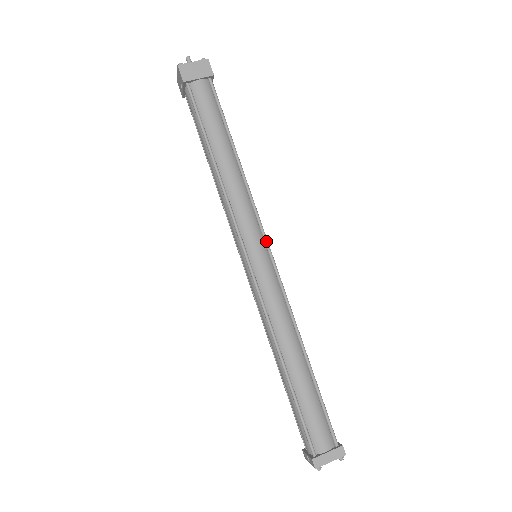
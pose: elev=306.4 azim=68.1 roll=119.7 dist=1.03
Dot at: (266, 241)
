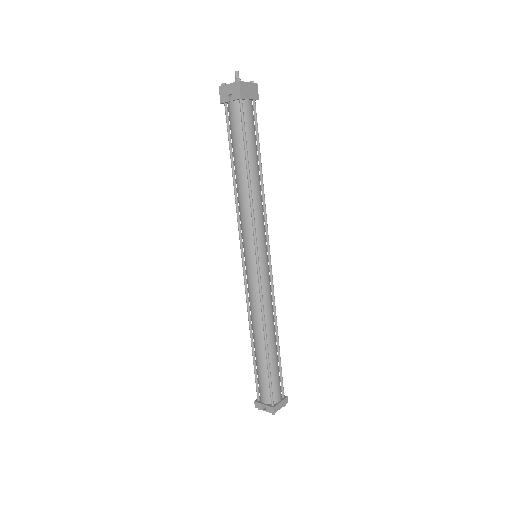
Dot at: (269, 247)
